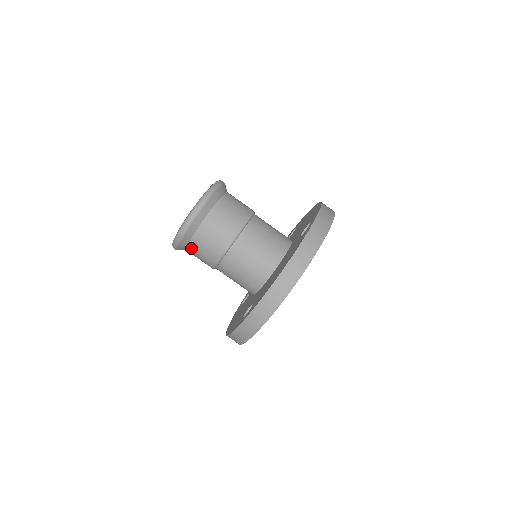
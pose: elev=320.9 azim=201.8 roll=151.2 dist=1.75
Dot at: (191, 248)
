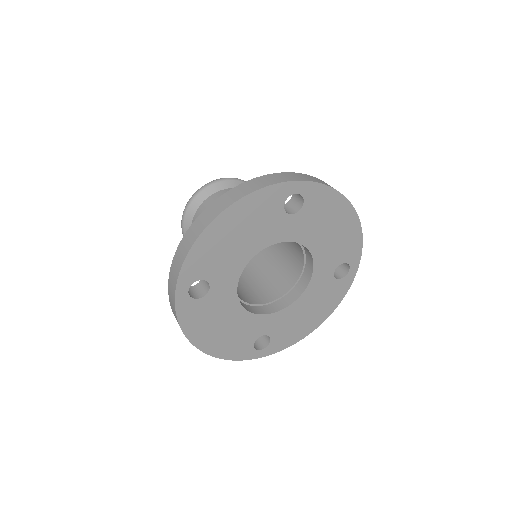
Dot at: occluded
